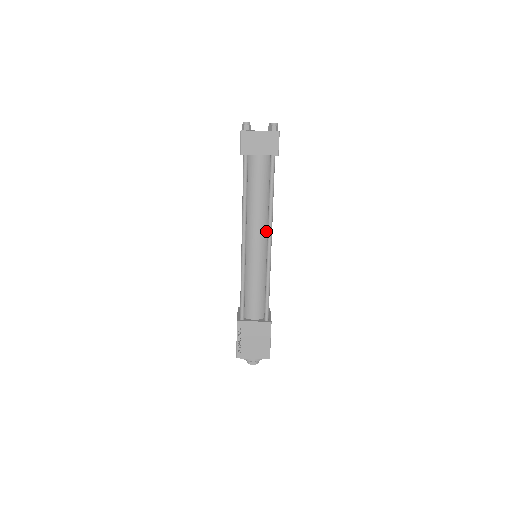
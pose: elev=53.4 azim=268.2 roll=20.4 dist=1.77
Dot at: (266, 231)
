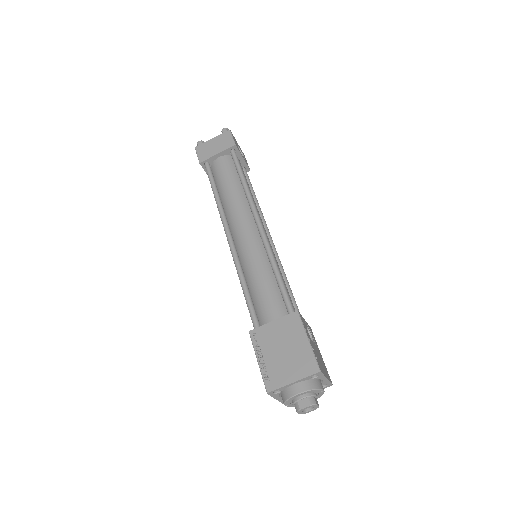
Dot at: (252, 217)
